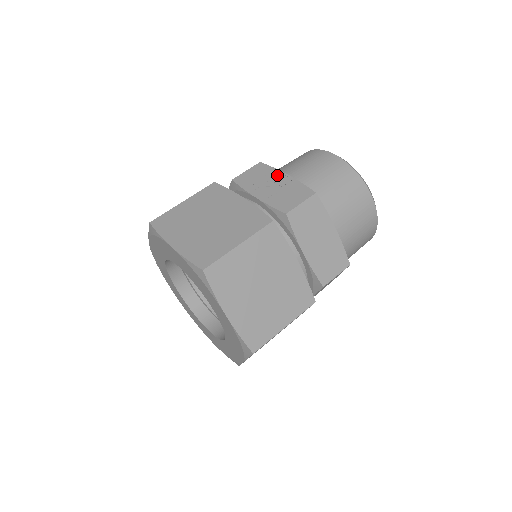
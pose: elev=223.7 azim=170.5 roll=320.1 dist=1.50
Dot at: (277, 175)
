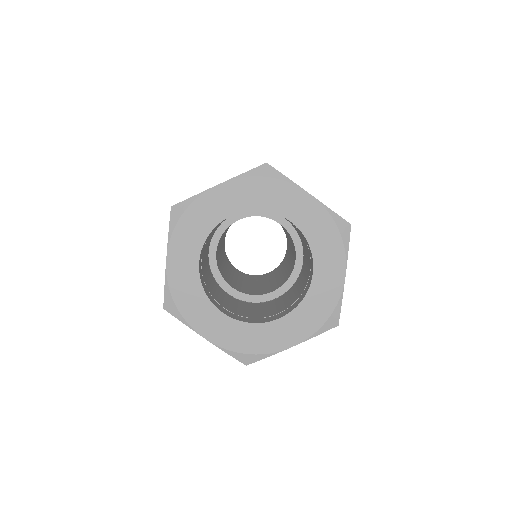
Dot at: occluded
